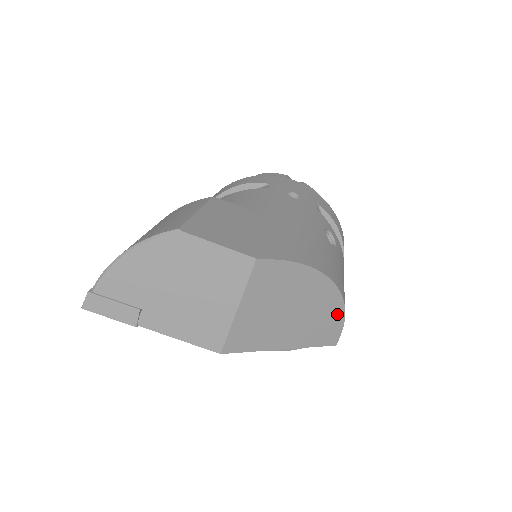
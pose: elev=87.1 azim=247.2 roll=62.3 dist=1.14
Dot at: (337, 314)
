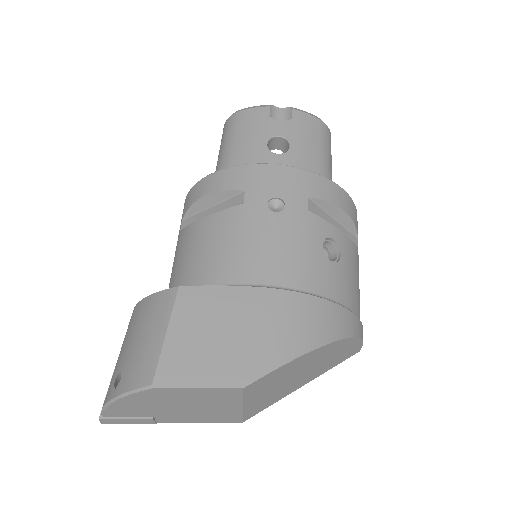
Dot at: (352, 344)
